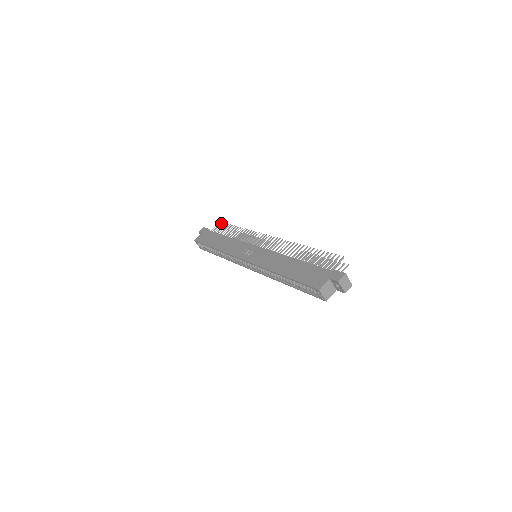
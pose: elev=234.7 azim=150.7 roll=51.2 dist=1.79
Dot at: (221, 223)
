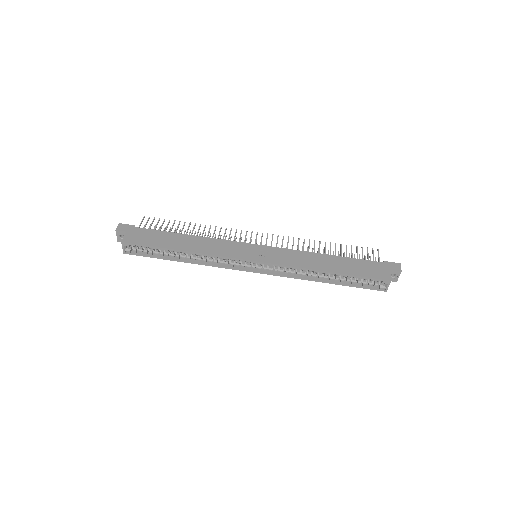
Dot at: (149, 218)
